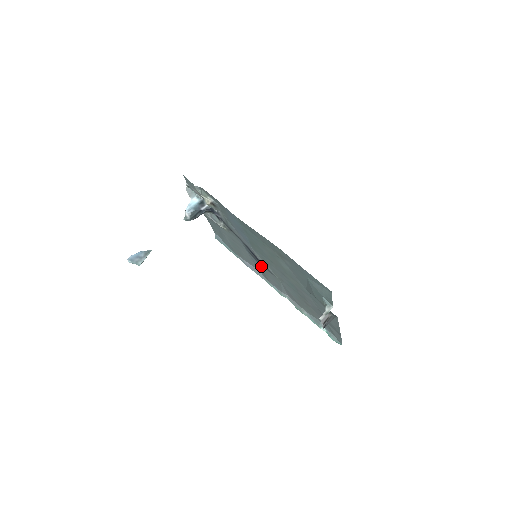
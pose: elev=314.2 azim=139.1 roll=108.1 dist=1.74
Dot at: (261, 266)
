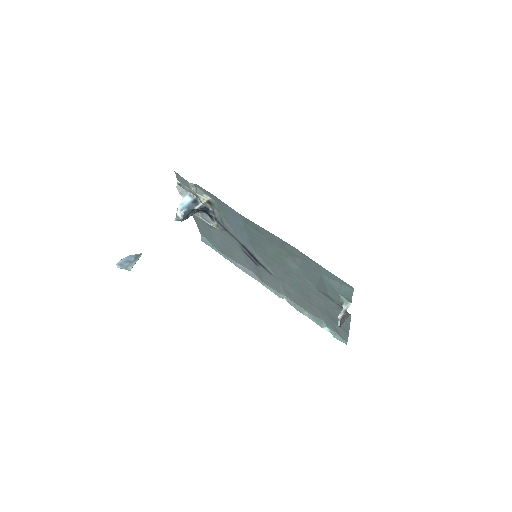
Dot at: (258, 267)
